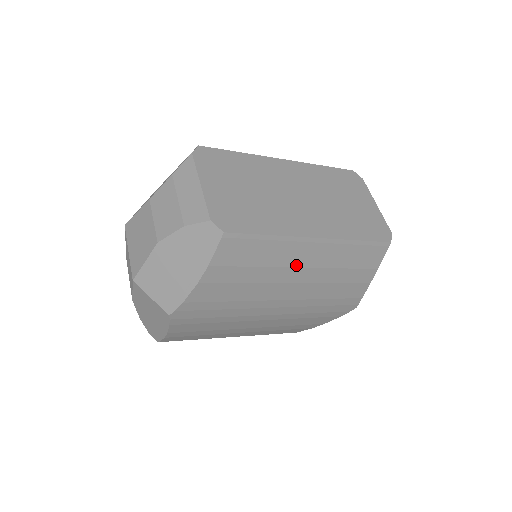
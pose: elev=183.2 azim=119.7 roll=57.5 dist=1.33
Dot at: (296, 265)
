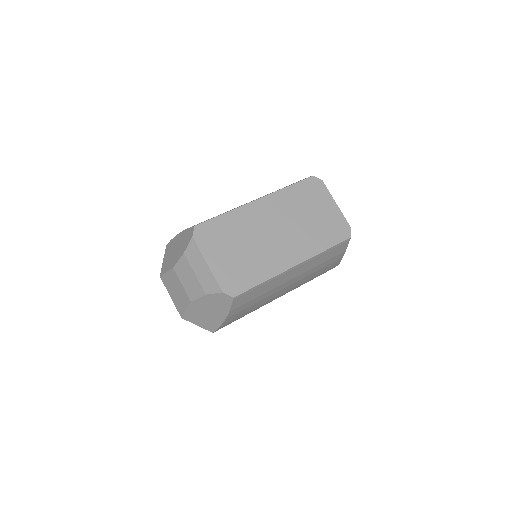
Dot at: (286, 281)
